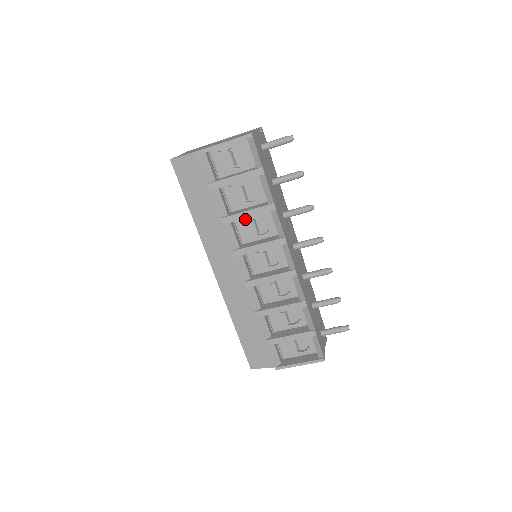
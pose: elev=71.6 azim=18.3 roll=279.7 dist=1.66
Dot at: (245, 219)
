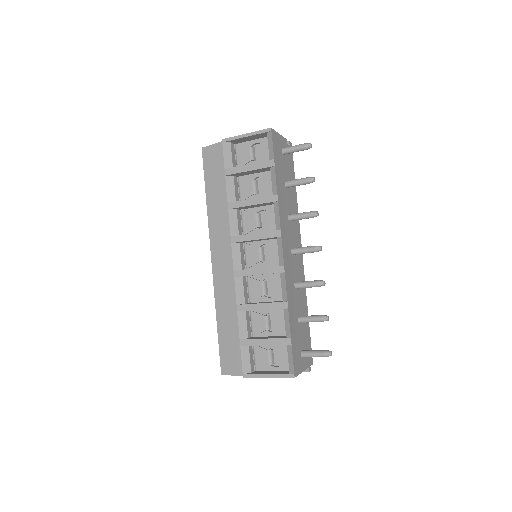
Dot at: (251, 211)
